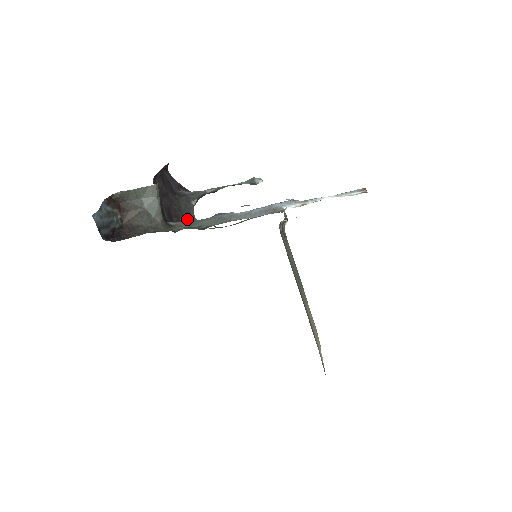
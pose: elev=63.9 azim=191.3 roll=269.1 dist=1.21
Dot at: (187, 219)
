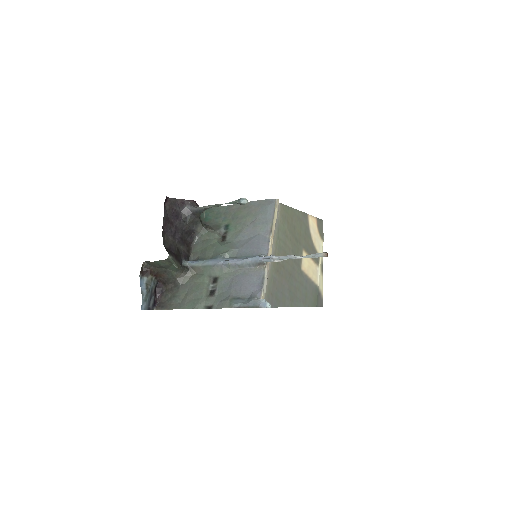
Dot at: (198, 232)
